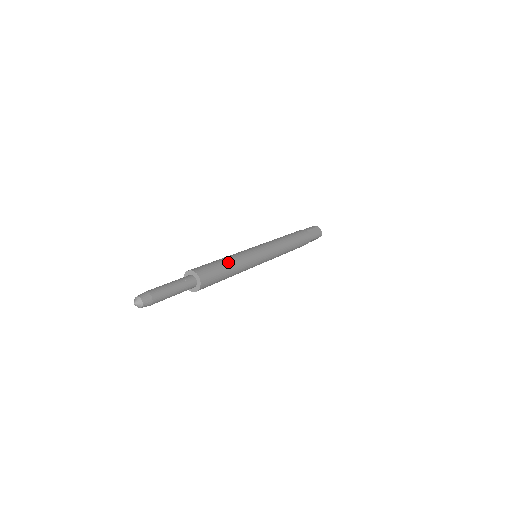
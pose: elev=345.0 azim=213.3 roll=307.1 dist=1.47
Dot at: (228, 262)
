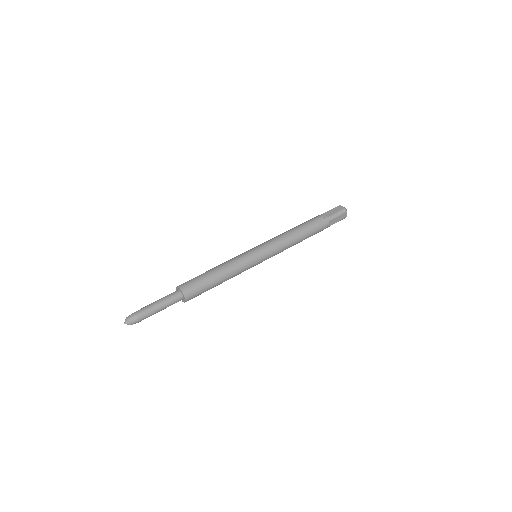
Dot at: (213, 269)
